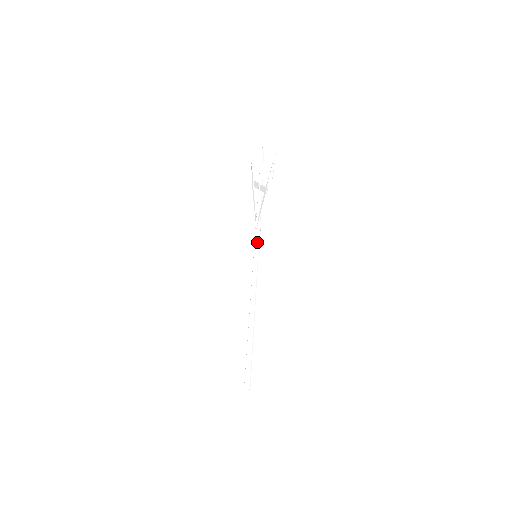
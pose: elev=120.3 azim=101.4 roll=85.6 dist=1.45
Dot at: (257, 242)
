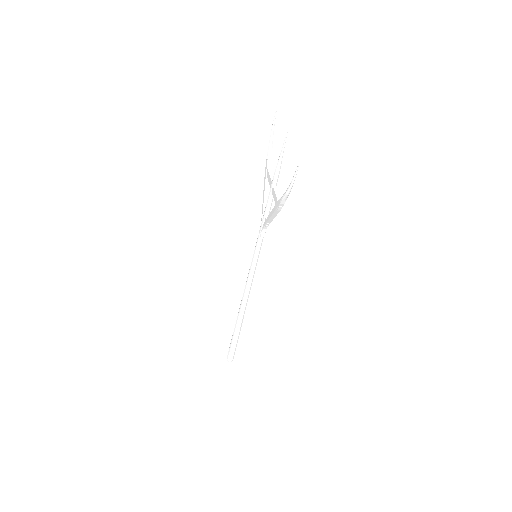
Dot at: (259, 244)
